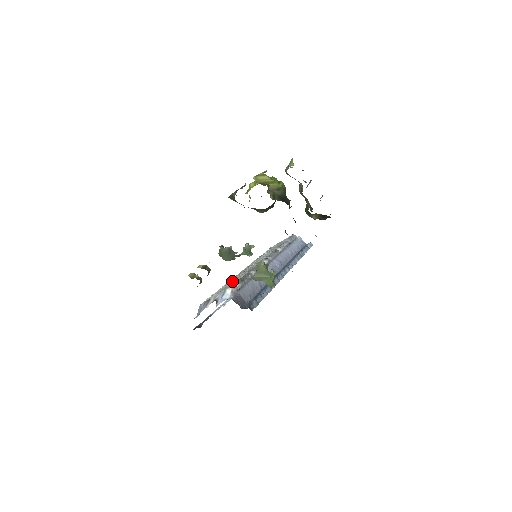
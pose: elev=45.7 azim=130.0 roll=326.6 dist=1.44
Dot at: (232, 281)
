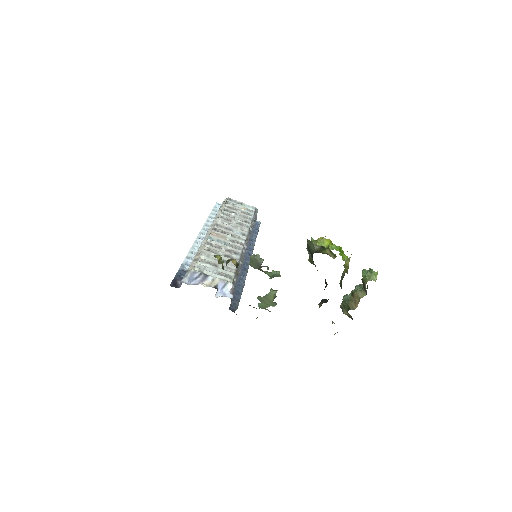
Dot at: (219, 253)
